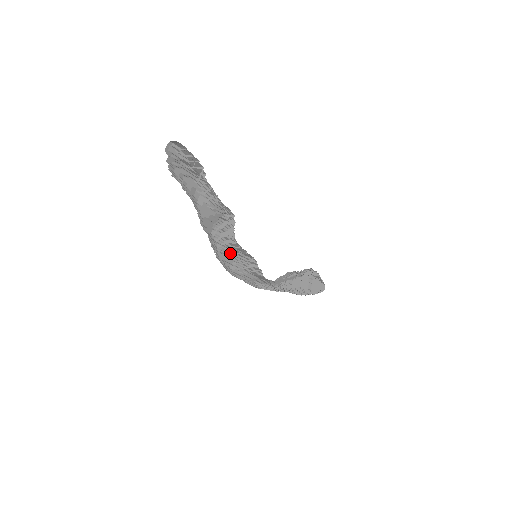
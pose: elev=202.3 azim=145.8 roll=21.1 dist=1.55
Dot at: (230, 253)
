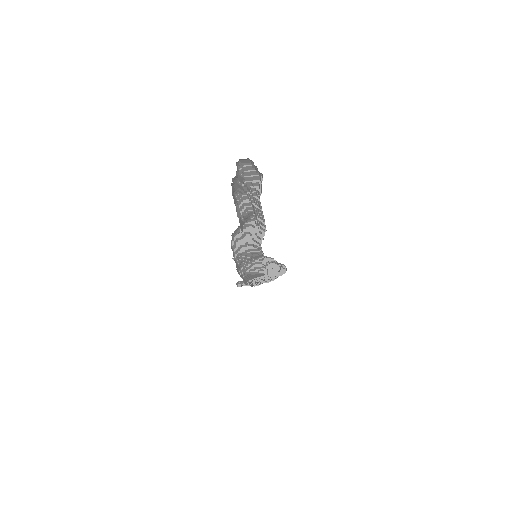
Dot at: (242, 259)
